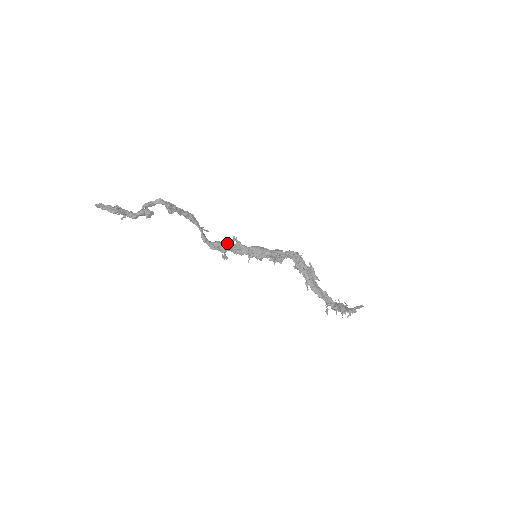
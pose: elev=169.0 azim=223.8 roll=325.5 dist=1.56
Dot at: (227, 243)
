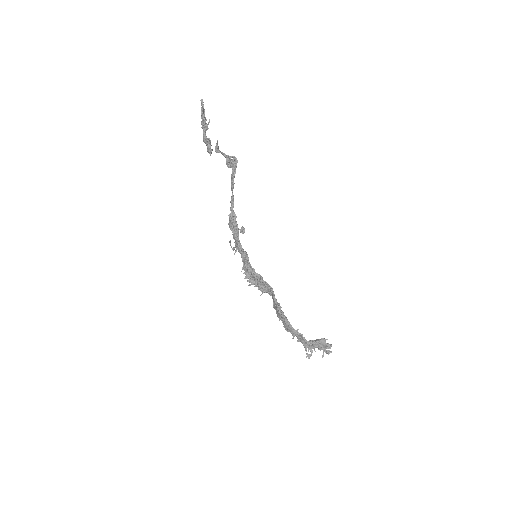
Dot at: occluded
